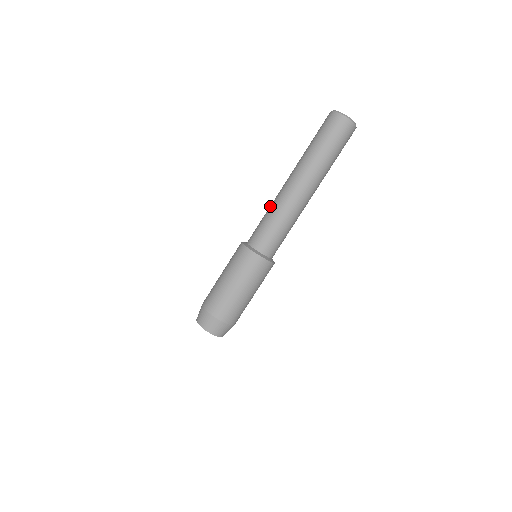
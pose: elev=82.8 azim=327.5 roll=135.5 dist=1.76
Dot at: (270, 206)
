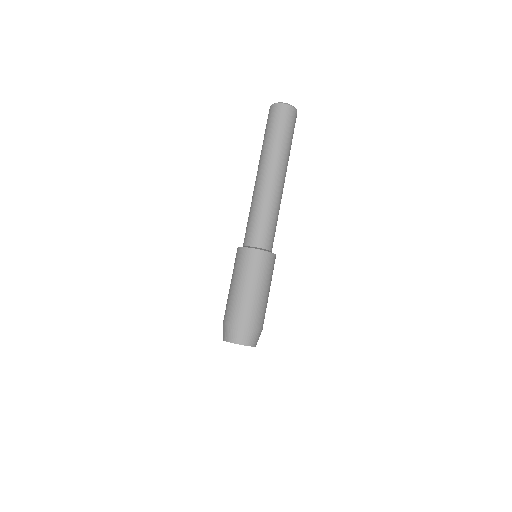
Dot at: (252, 204)
